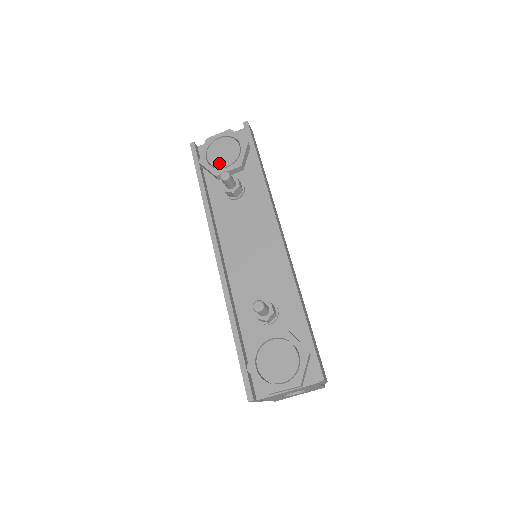
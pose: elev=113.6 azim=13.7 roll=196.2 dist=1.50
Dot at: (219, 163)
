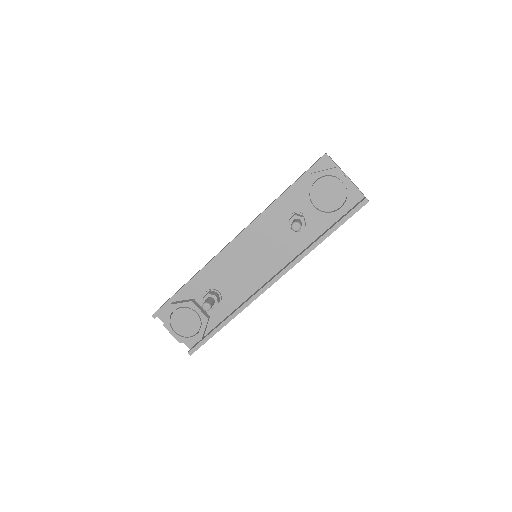
Dot at: (316, 196)
